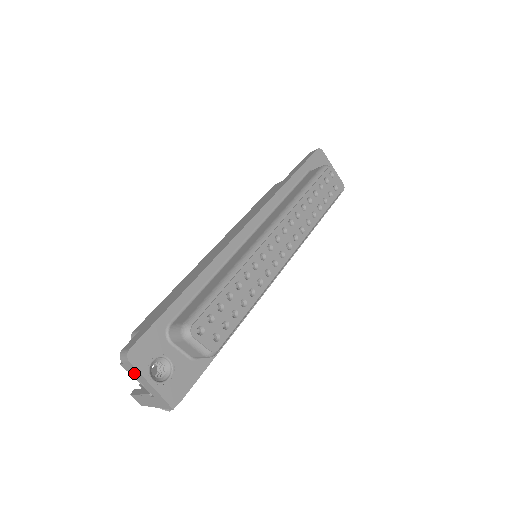
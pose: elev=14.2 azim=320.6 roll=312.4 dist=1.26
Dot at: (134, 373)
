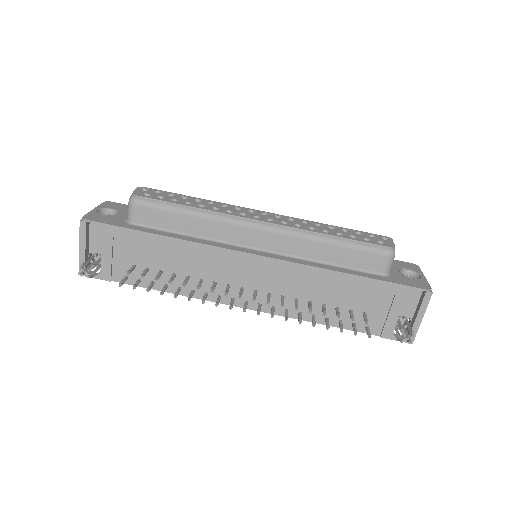
Dot at: occluded
